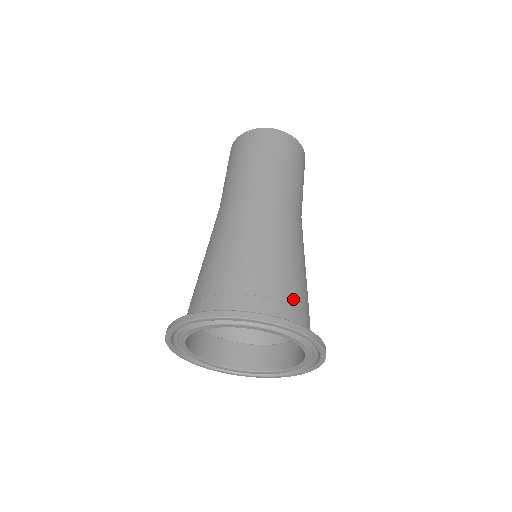
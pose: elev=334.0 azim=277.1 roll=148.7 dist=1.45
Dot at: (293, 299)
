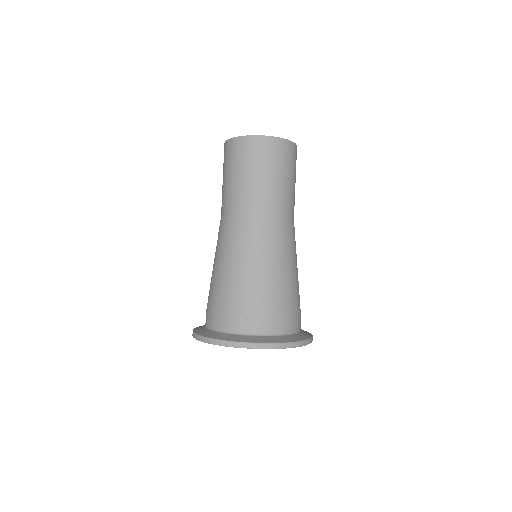
Dot at: (289, 313)
